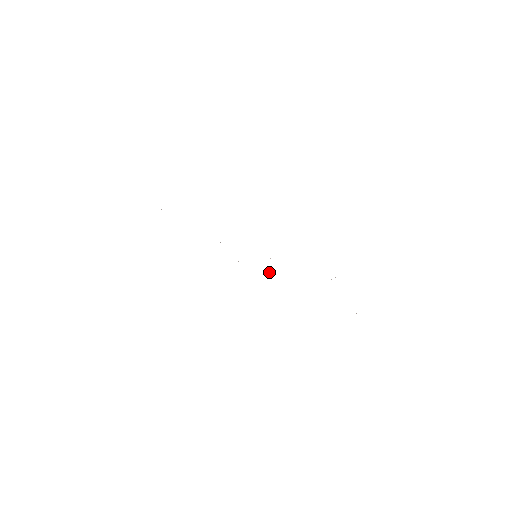
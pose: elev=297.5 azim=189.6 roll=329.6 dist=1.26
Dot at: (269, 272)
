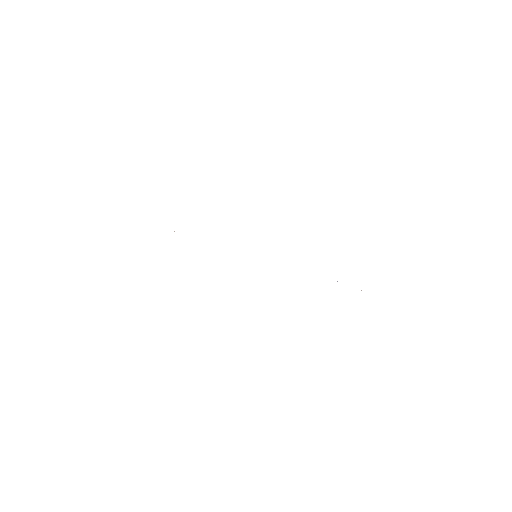
Dot at: occluded
